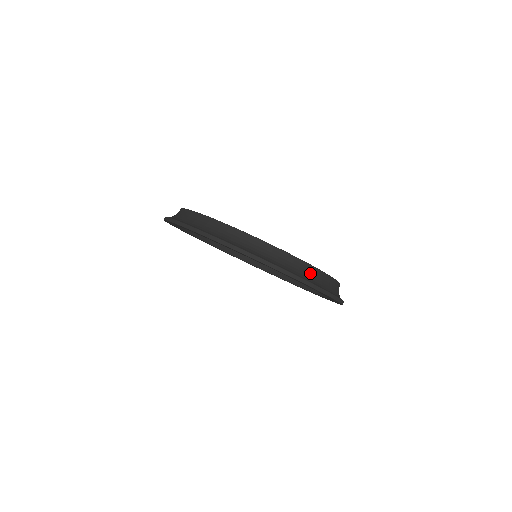
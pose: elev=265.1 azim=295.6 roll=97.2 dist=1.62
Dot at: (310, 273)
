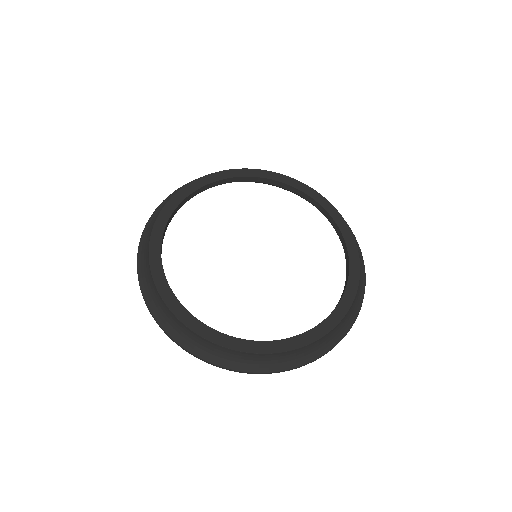
Dot at: (293, 354)
